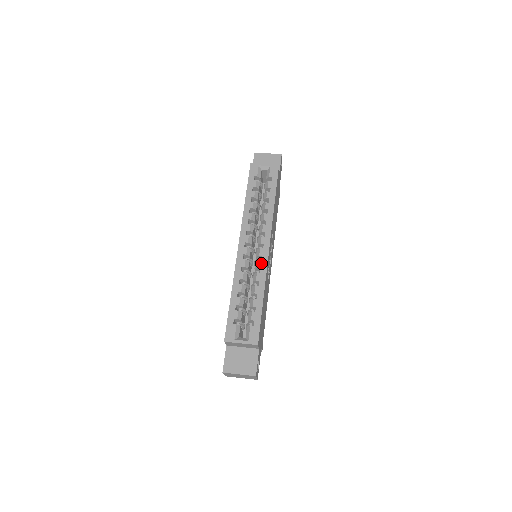
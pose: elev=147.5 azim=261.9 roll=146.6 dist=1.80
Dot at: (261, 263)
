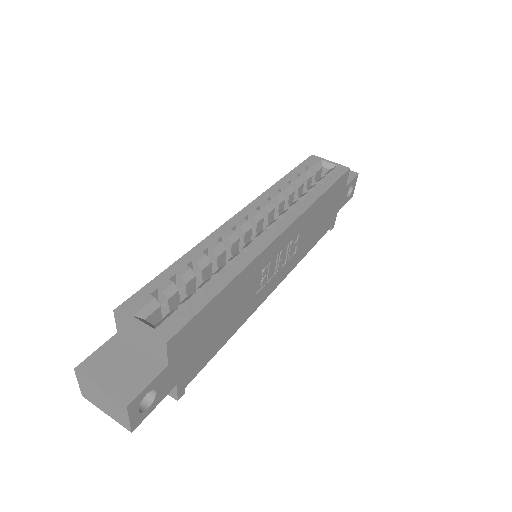
Dot at: (256, 244)
